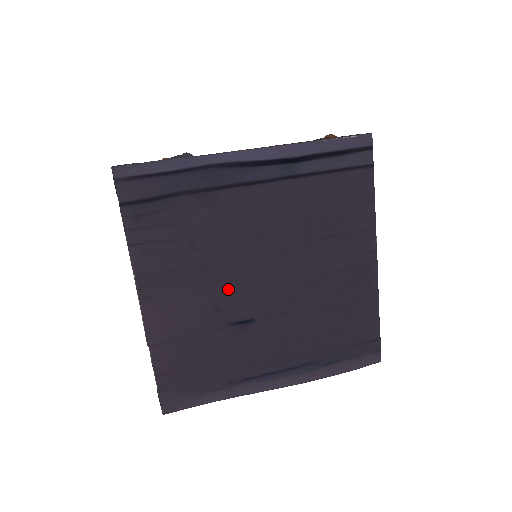
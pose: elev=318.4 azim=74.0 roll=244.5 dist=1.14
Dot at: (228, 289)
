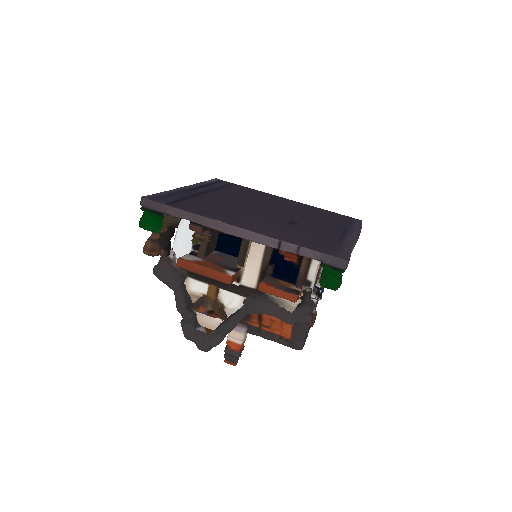
Dot at: (263, 216)
